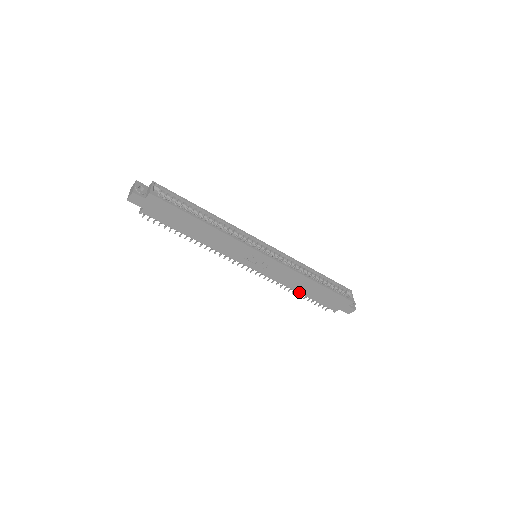
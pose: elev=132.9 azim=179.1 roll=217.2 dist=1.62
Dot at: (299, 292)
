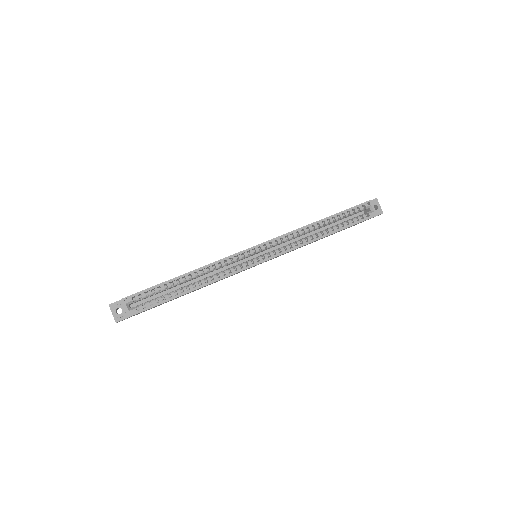
Dot at: occluded
